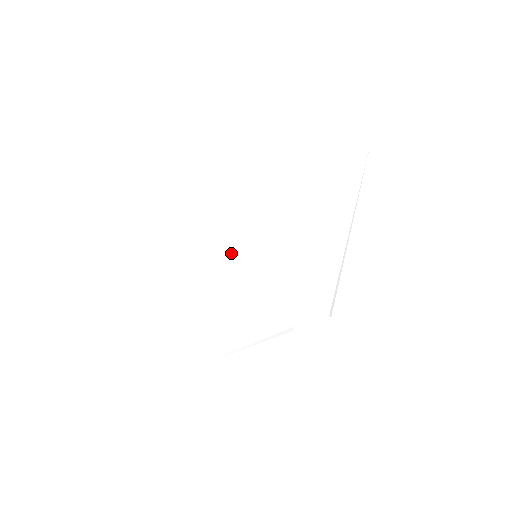
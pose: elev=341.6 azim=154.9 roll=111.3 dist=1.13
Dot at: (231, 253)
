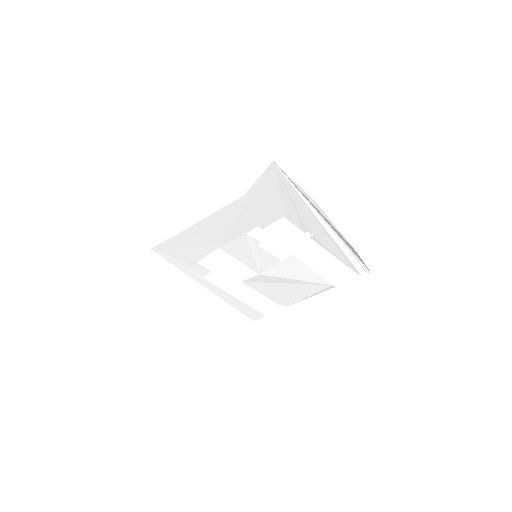
Dot at: (238, 258)
